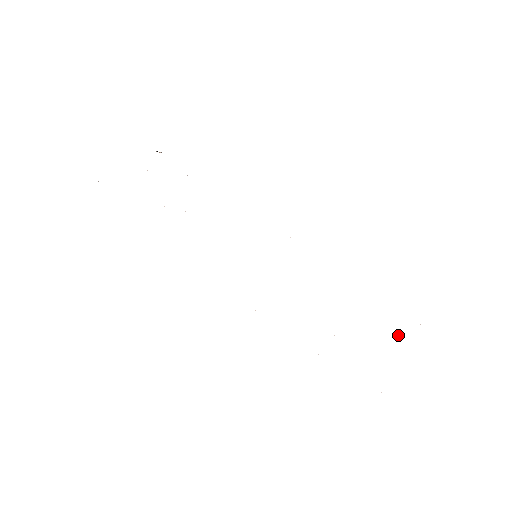
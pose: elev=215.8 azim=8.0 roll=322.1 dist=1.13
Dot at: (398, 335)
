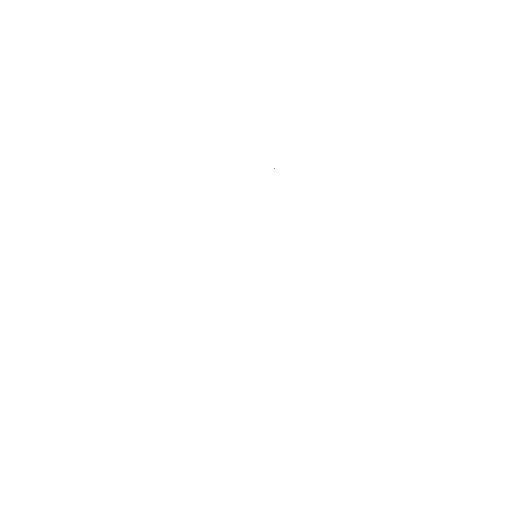
Dot at: occluded
